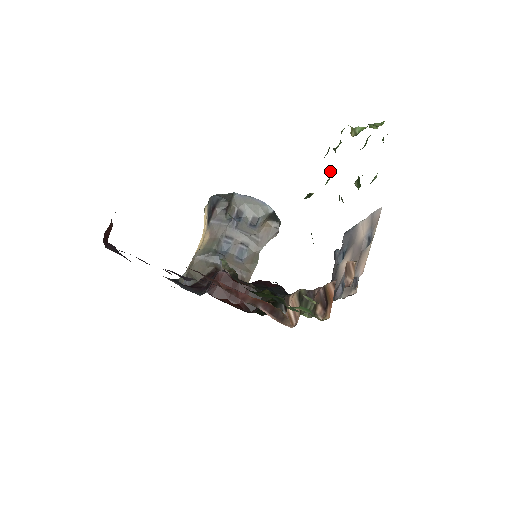
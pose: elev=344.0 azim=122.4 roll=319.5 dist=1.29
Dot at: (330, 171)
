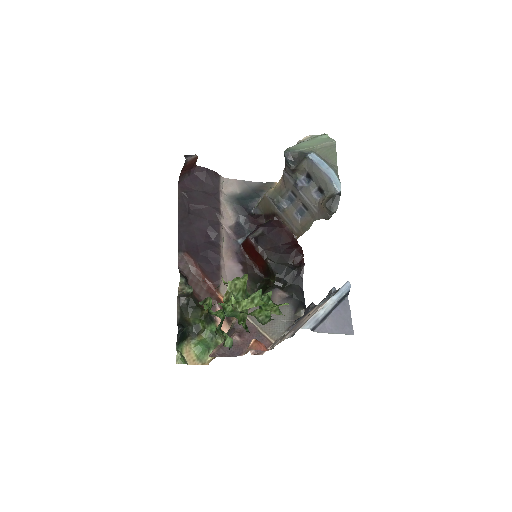
Dot at: occluded
